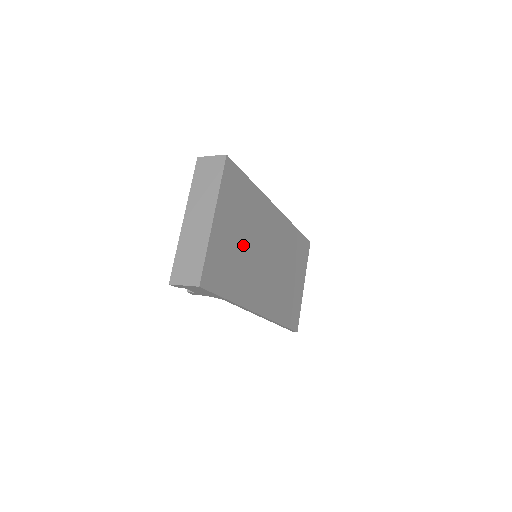
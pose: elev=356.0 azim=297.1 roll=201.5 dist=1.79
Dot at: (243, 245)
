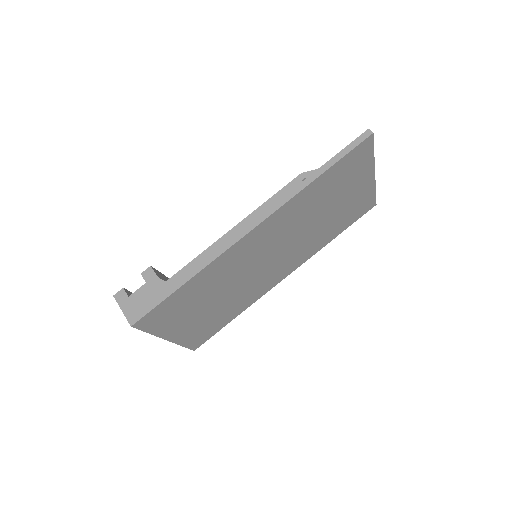
Dot at: (221, 299)
